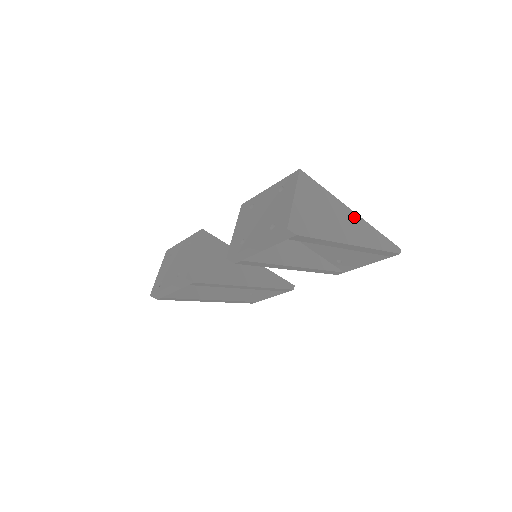
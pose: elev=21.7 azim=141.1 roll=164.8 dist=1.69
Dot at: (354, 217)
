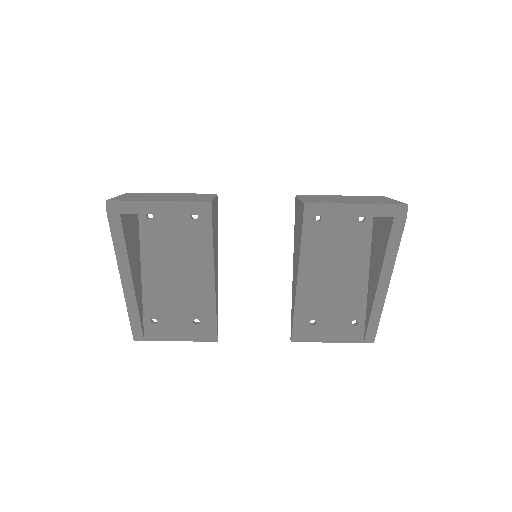
Dot at: occluded
